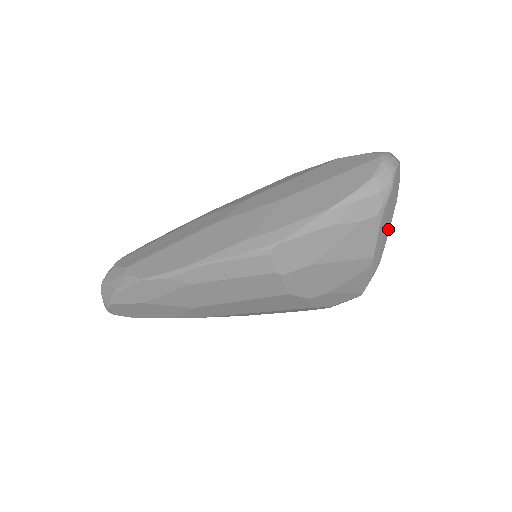
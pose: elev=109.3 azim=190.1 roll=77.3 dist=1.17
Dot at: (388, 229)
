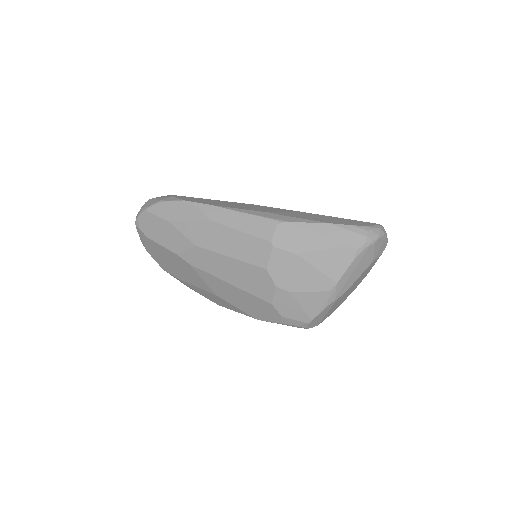
Dot at: (357, 277)
